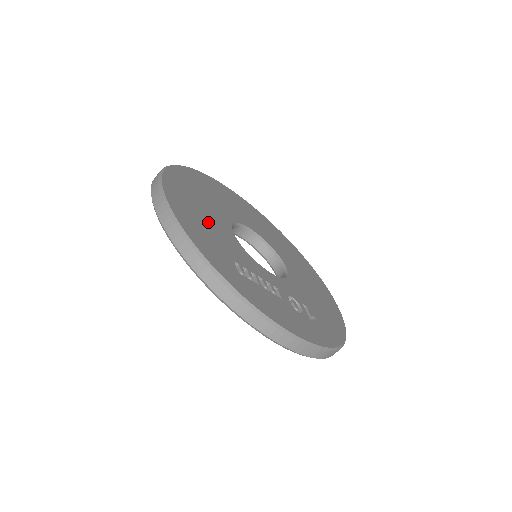
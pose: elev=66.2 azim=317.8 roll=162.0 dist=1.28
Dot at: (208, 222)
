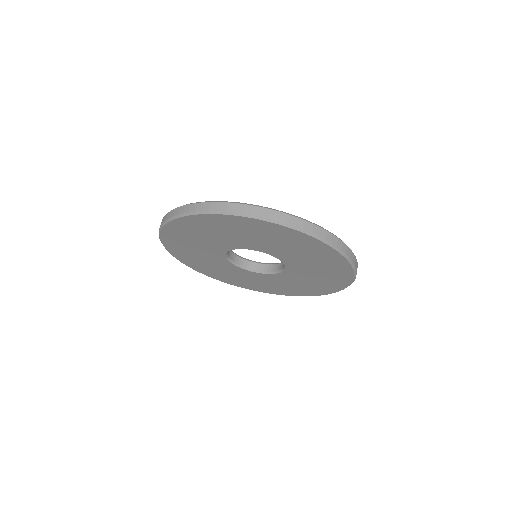
Dot at: occluded
